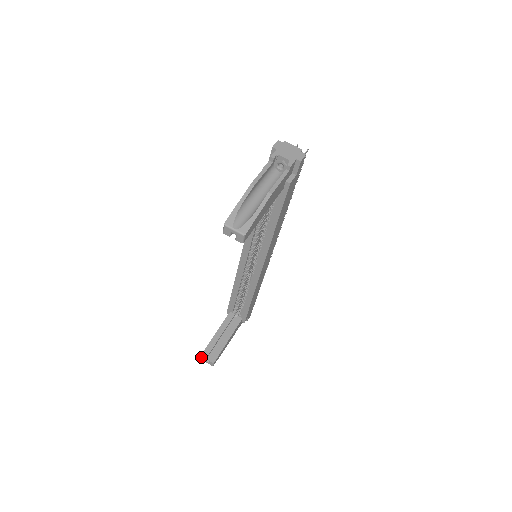
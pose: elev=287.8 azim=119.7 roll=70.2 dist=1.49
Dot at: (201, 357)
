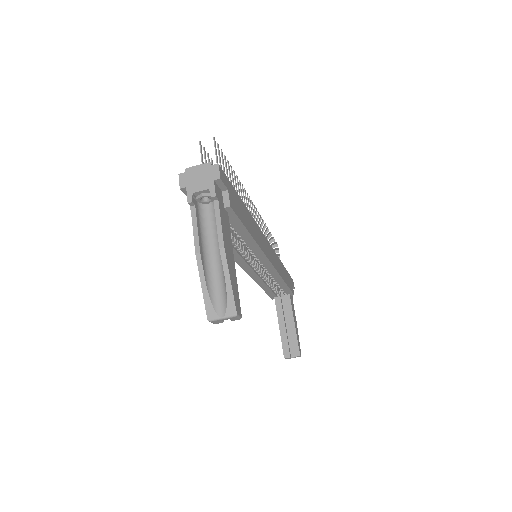
Dot at: occluded
